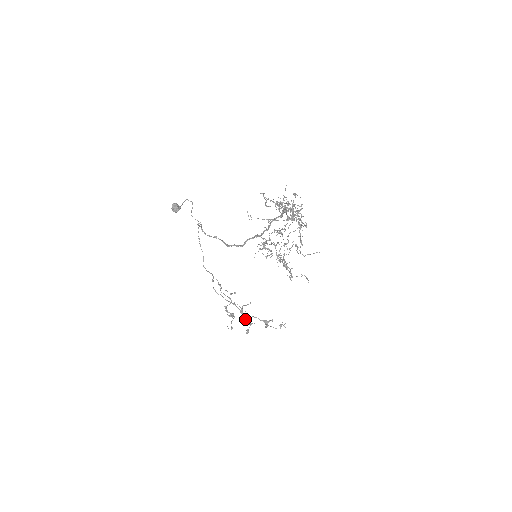
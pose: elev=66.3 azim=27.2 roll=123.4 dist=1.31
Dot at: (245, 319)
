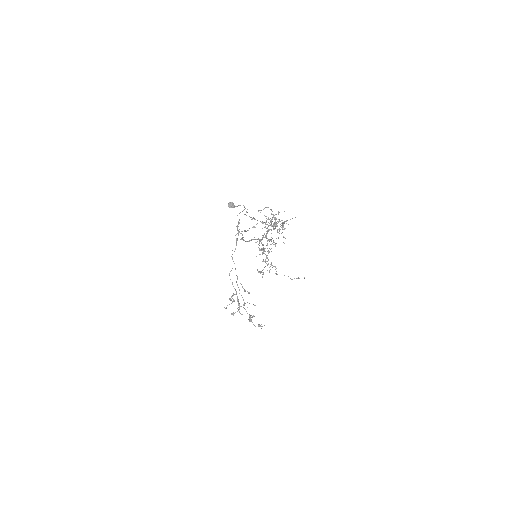
Dot at: (238, 307)
